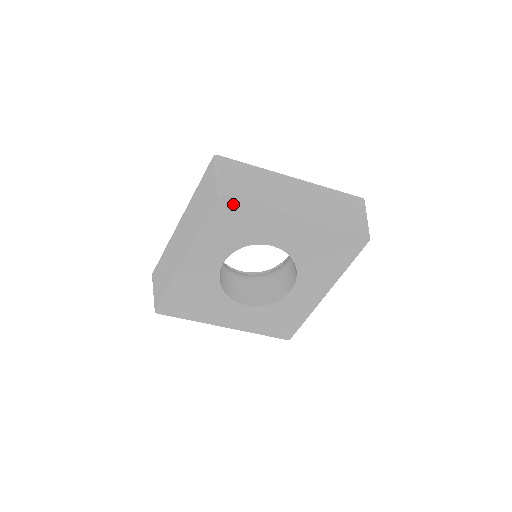
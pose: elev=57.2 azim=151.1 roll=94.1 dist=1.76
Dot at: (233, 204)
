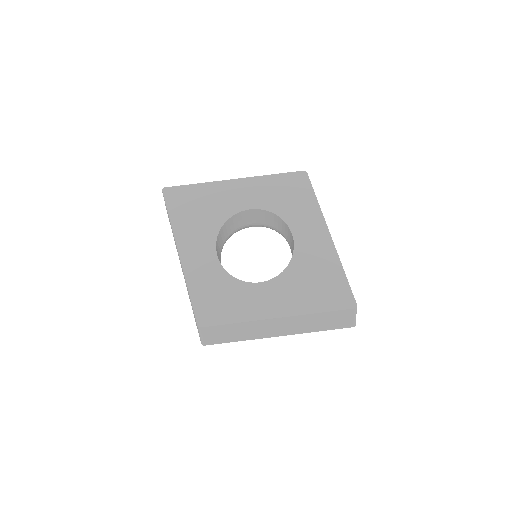
Dot at: (307, 184)
